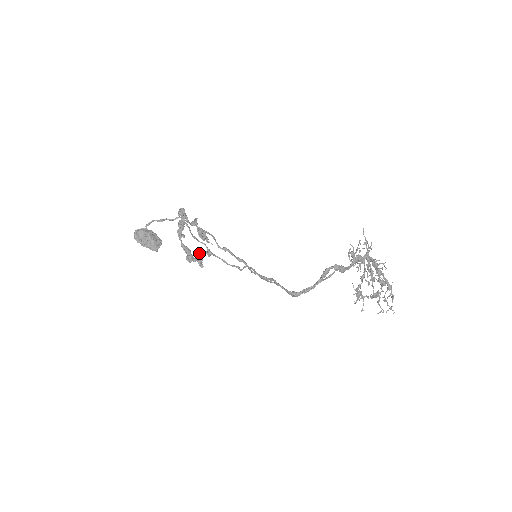
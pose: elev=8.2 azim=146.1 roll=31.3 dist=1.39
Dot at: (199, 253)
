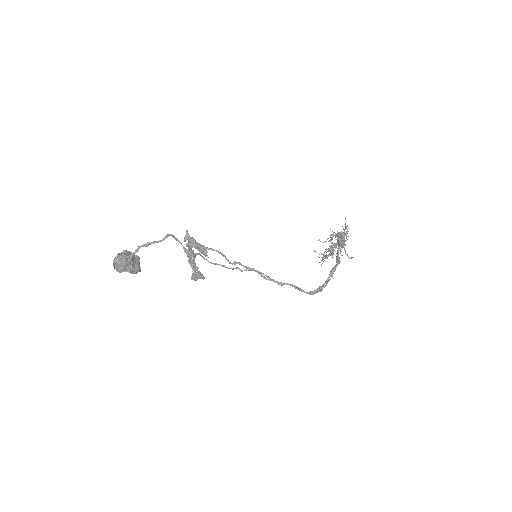
Dot at: occluded
